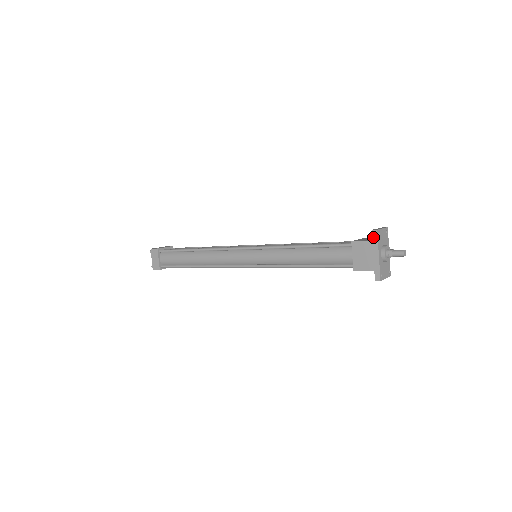
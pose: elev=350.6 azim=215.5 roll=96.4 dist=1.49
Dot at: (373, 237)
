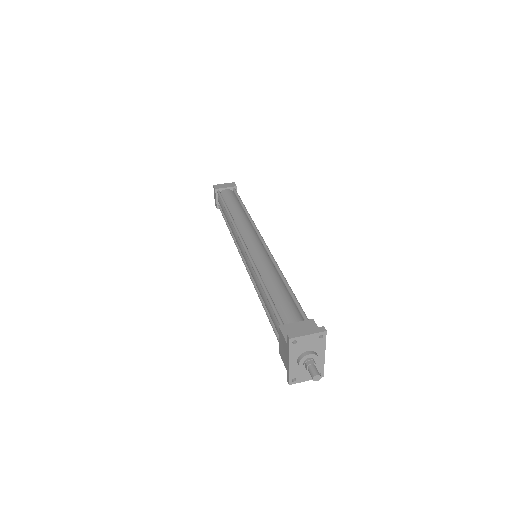
Dot at: (287, 342)
